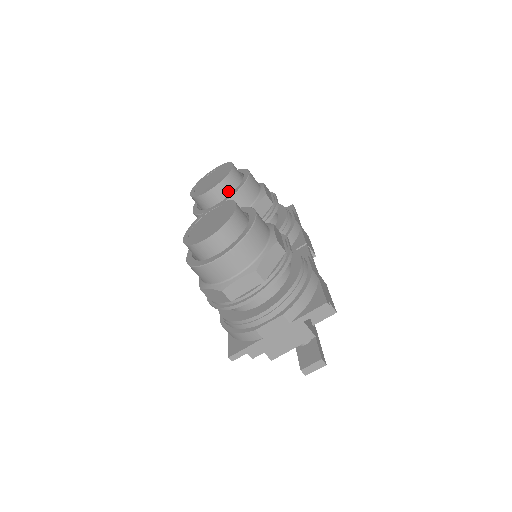
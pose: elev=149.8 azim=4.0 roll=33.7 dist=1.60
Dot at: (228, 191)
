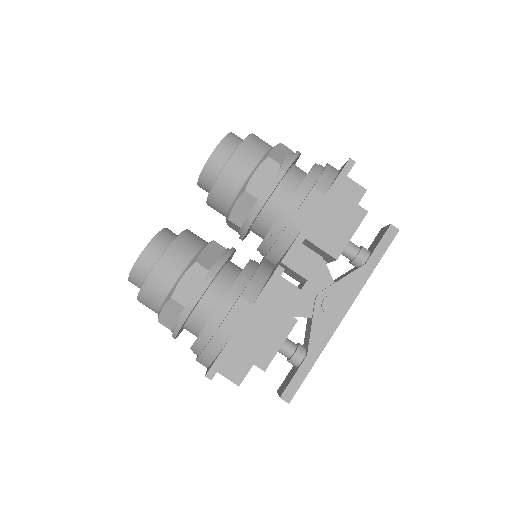
Dot at: (210, 187)
